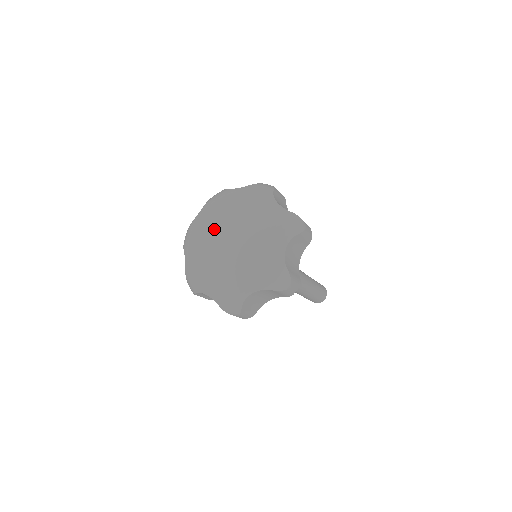
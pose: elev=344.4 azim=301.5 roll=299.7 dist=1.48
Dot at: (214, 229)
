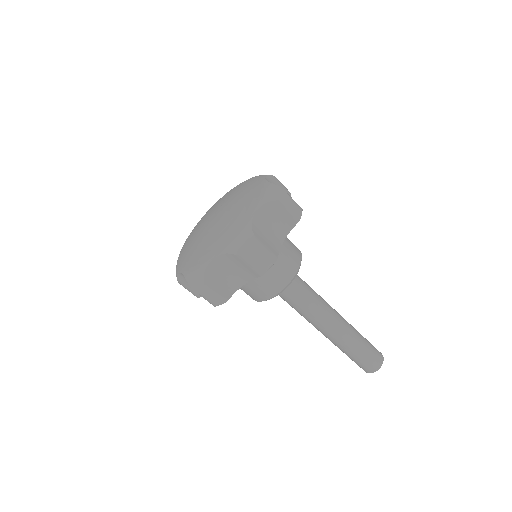
Dot at: (207, 214)
